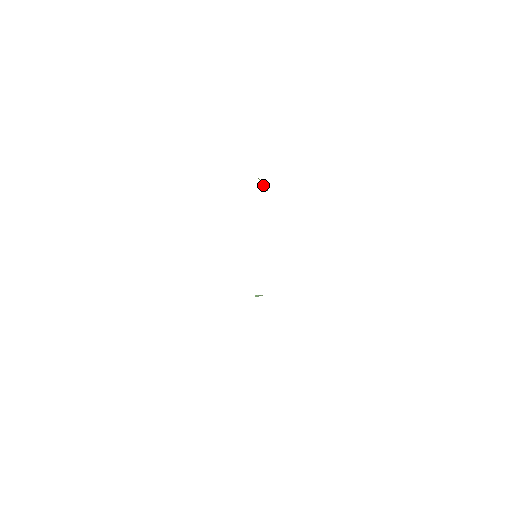
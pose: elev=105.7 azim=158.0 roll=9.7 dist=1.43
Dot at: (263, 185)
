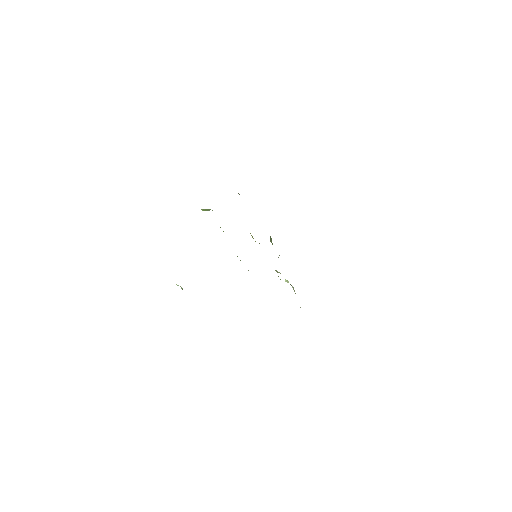
Dot at: (205, 210)
